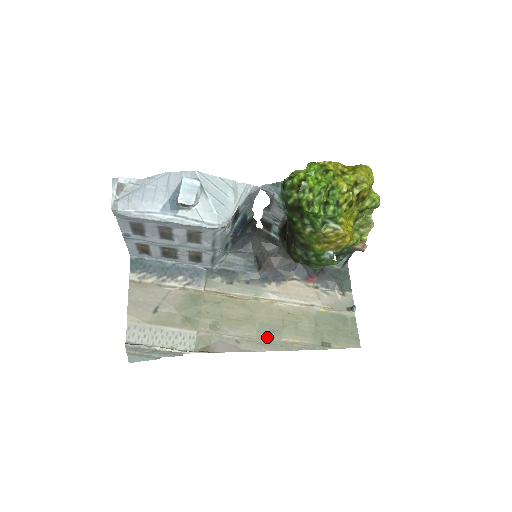
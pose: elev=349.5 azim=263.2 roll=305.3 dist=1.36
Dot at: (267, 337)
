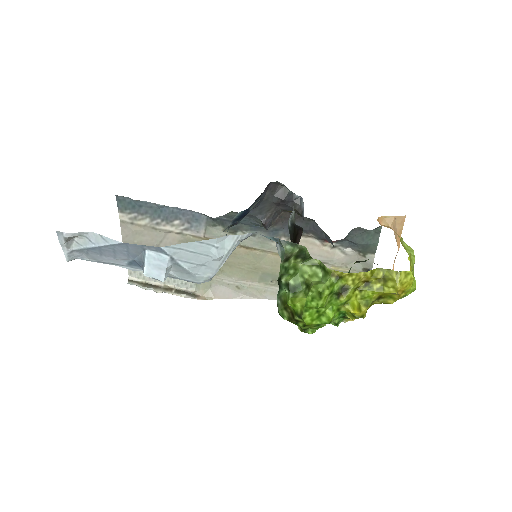
Dot at: (269, 284)
